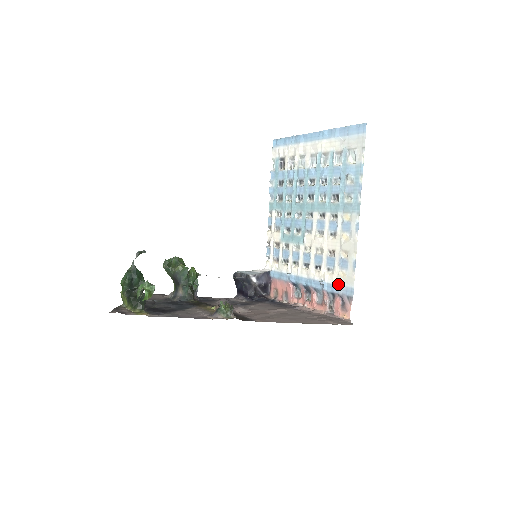
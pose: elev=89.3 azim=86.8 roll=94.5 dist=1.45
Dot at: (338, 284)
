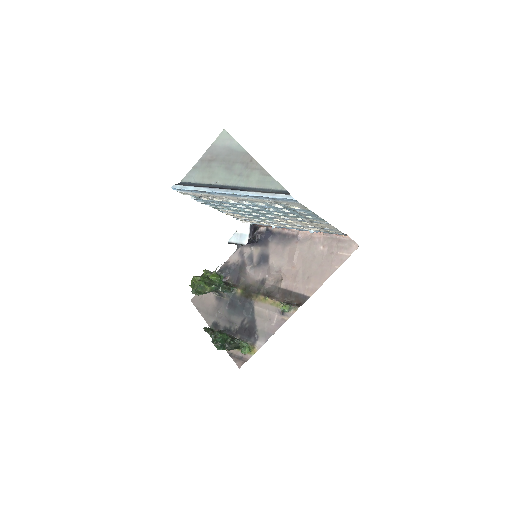
Dot at: (328, 232)
